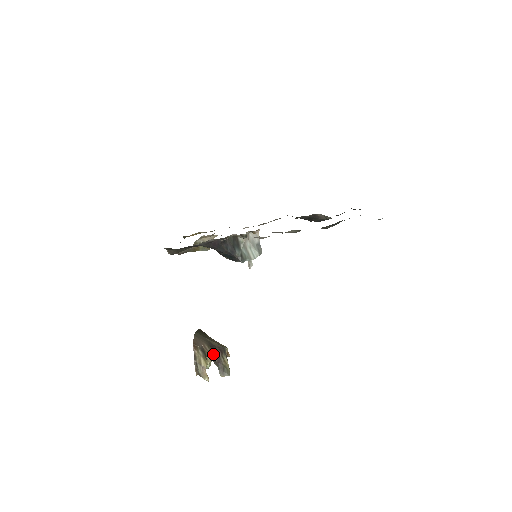
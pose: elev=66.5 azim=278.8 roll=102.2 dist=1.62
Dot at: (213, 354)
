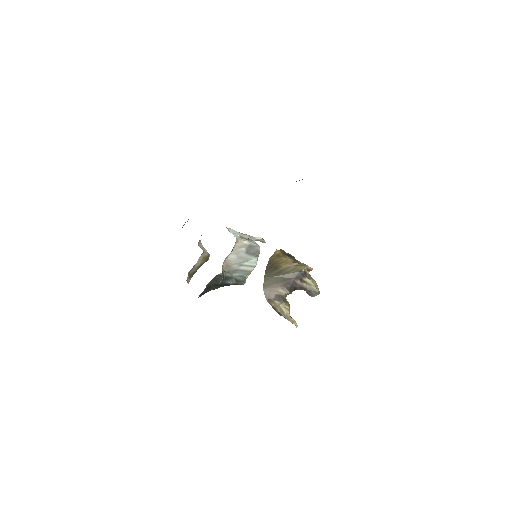
Dot at: (291, 291)
